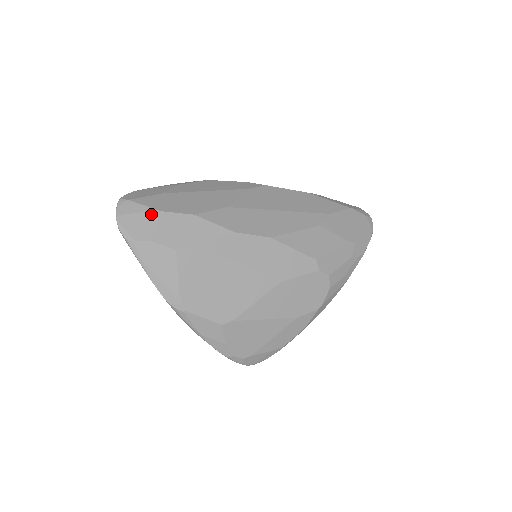
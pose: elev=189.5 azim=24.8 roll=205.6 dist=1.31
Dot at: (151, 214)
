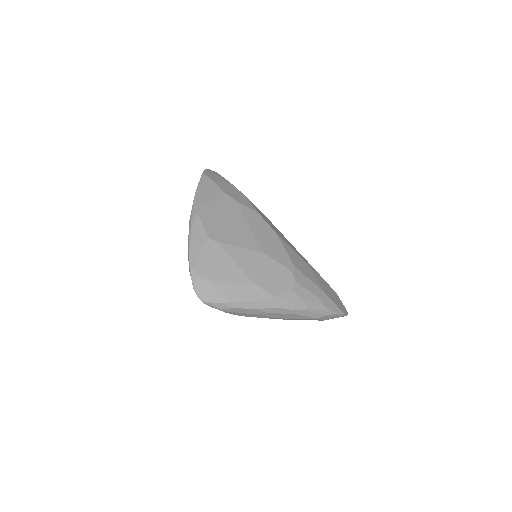
Dot at: (224, 179)
